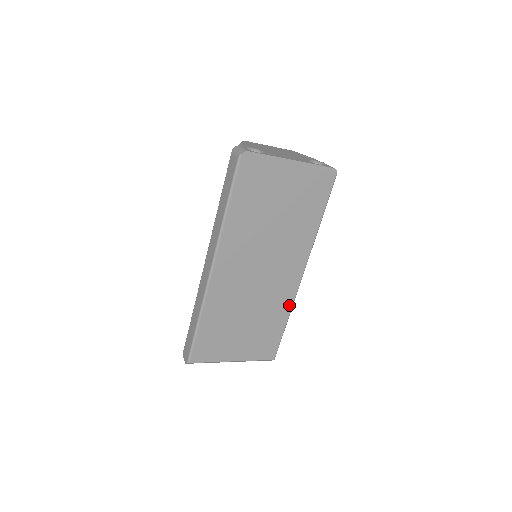
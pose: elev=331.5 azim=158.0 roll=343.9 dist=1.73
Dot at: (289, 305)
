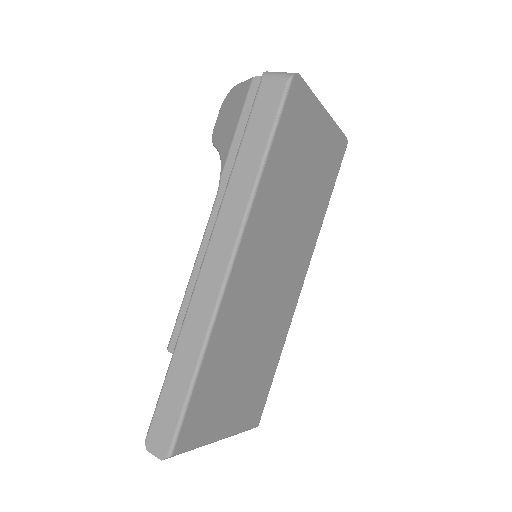
Dot at: (285, 333)
